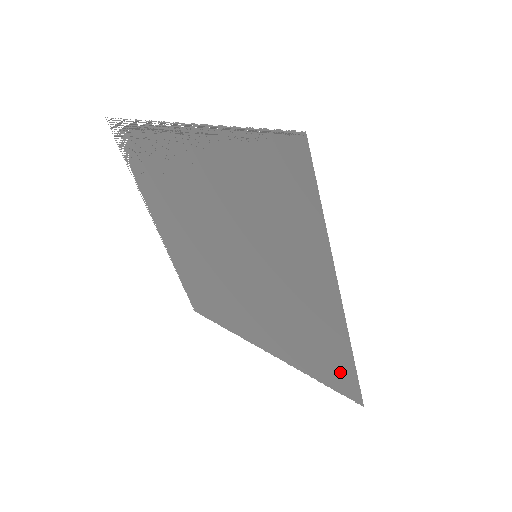
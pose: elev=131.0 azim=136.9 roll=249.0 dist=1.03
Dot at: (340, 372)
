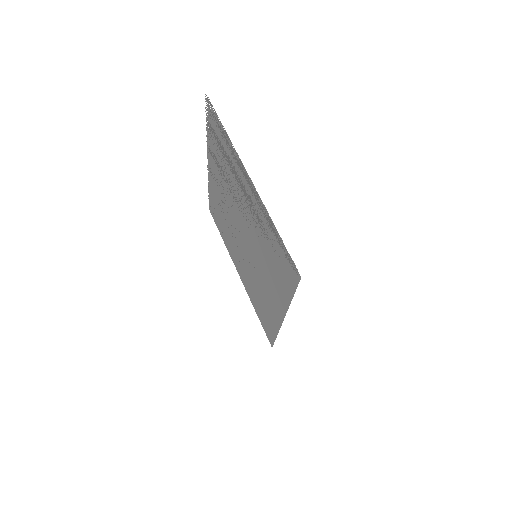
Dot at: occluded
